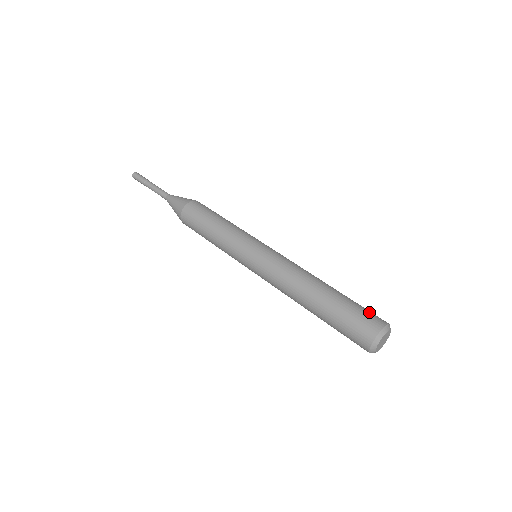
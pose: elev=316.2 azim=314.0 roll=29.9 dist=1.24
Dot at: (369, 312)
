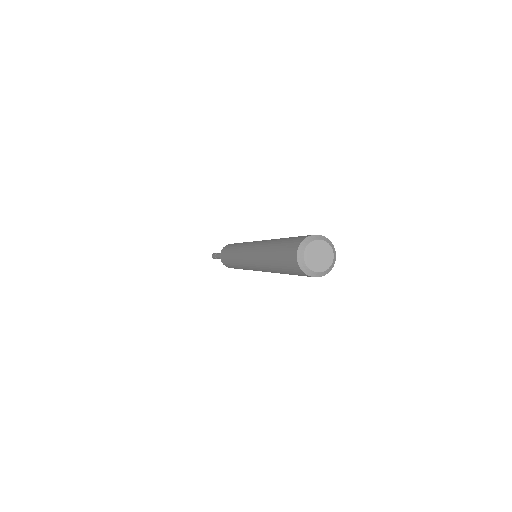
Dot at: occluded
